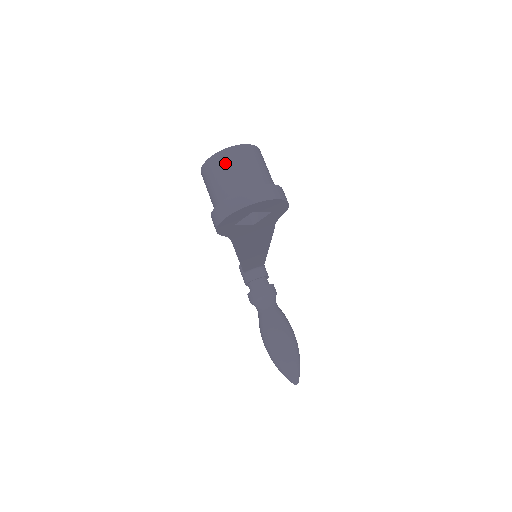
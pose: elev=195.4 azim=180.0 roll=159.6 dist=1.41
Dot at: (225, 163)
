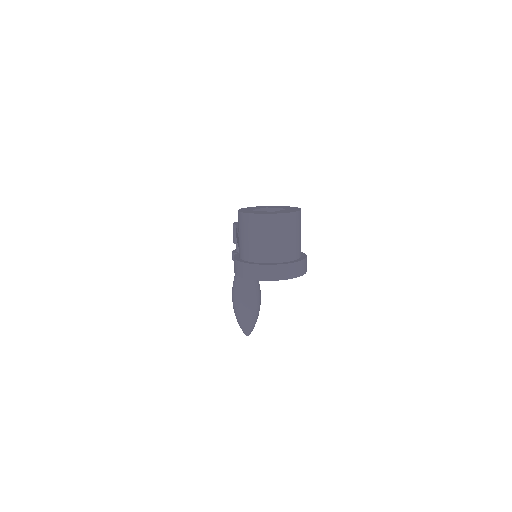
Dot at: (266, 228)
